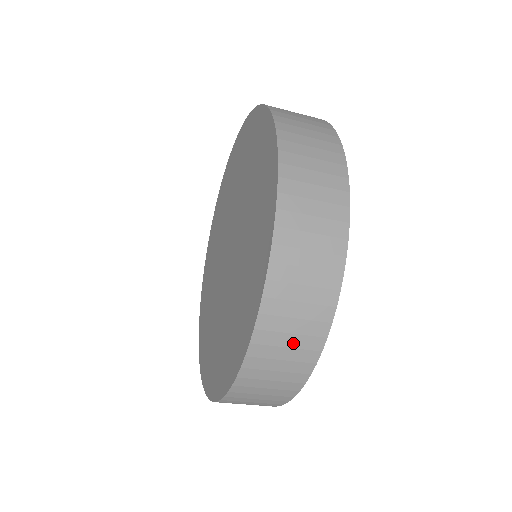
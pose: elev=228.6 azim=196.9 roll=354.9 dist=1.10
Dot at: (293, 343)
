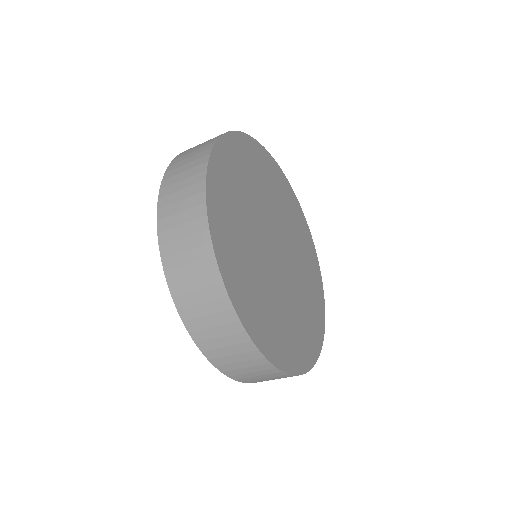
Dot at: (186, 232)
